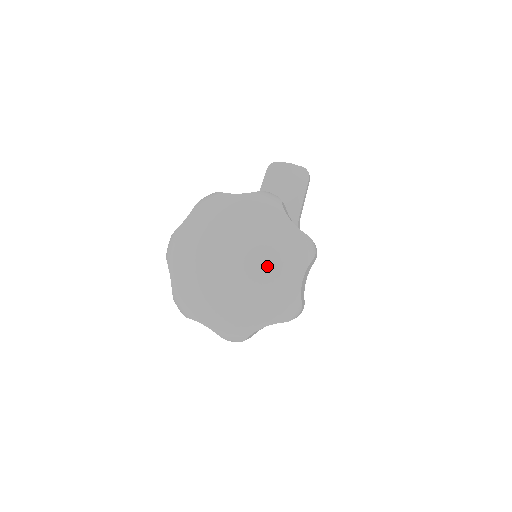
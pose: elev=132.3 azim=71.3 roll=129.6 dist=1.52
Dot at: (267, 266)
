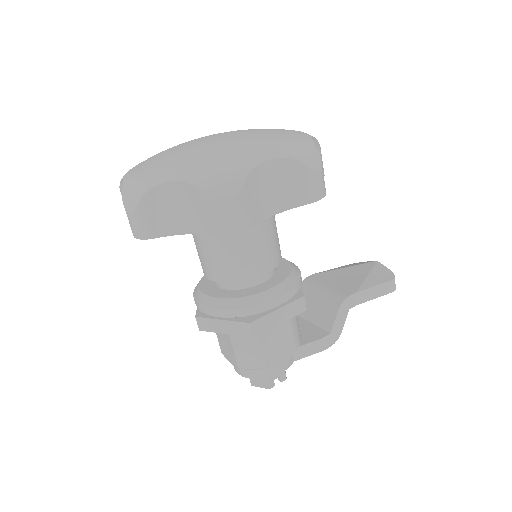
Dot at: (243, 139)
